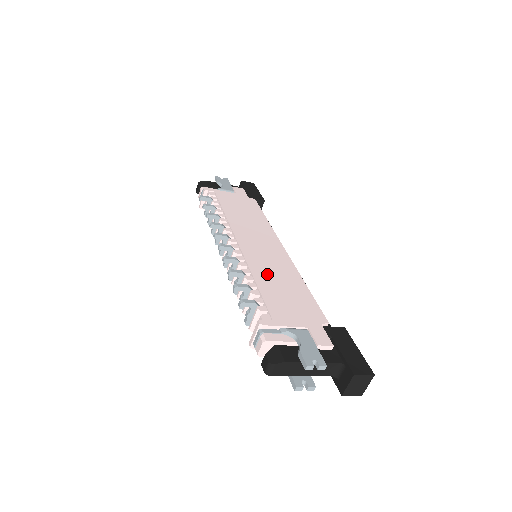
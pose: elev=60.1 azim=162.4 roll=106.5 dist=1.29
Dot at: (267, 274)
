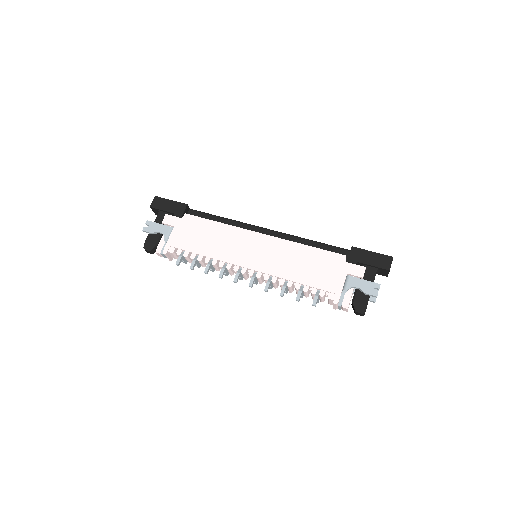
Dot at: (289, 268)
